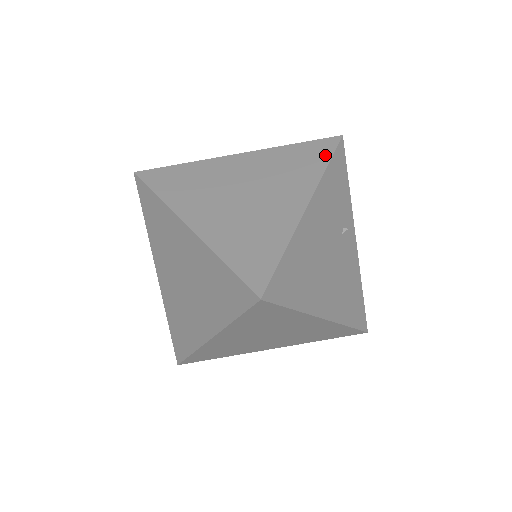
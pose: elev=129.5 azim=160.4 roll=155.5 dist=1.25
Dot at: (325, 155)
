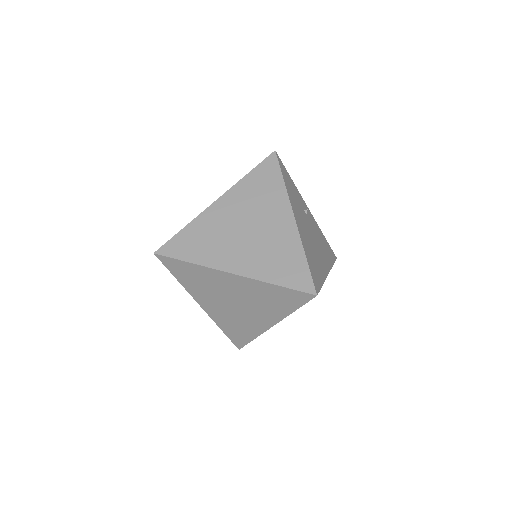
Dot at: (276, 173)
